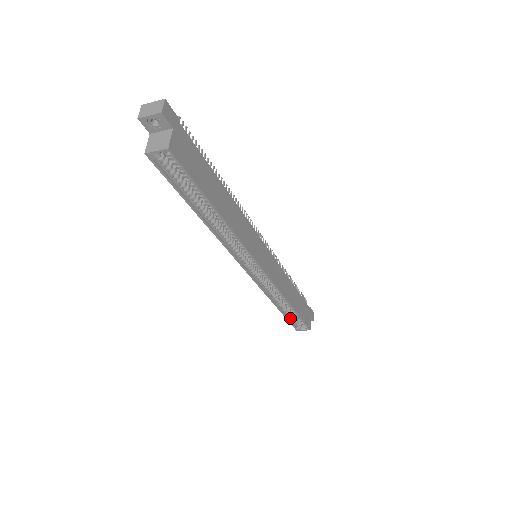
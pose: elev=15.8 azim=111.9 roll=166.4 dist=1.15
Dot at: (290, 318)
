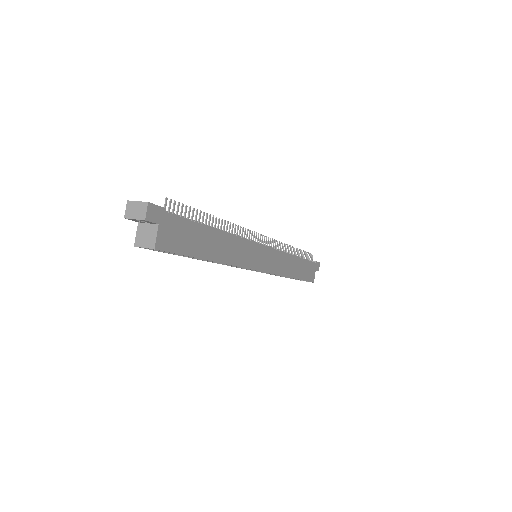
Dot at: occluded
